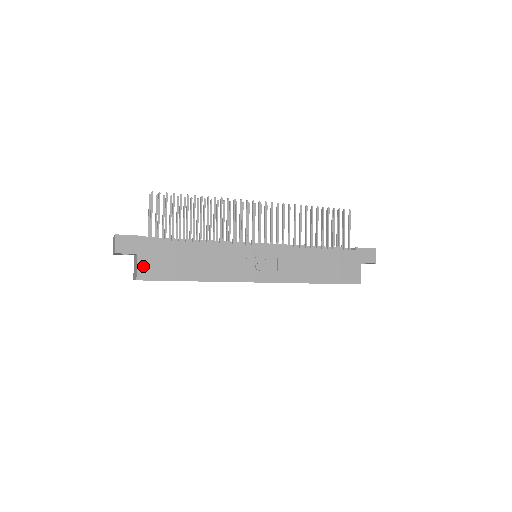
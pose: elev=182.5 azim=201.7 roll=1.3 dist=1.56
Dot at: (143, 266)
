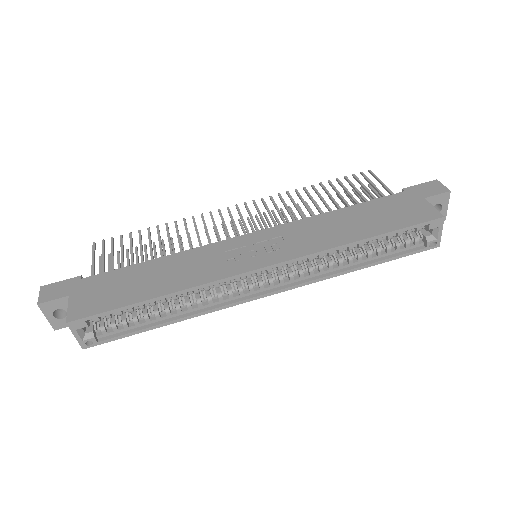
Dot at: (77, 305)
